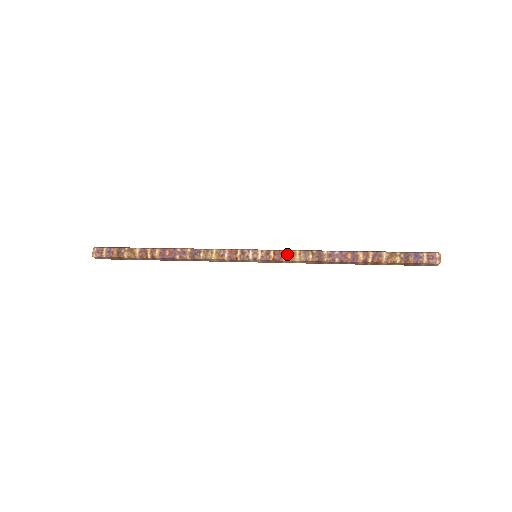
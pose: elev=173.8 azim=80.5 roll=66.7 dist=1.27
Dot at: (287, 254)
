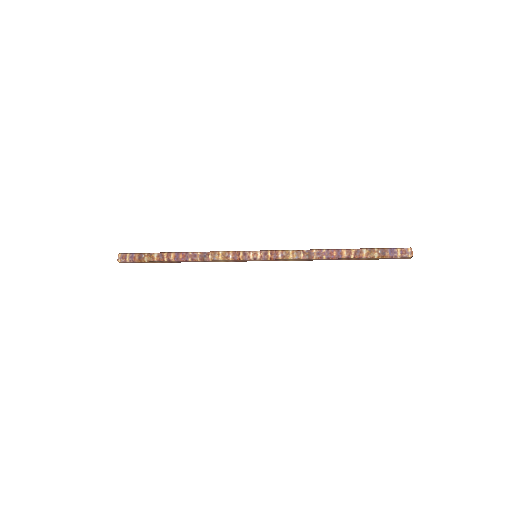
Dot at: (282, 254)
